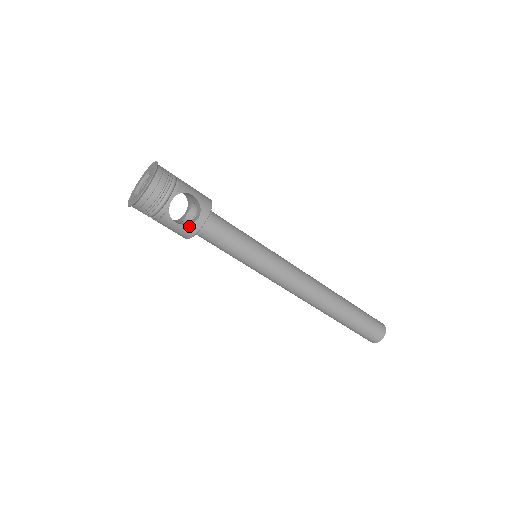
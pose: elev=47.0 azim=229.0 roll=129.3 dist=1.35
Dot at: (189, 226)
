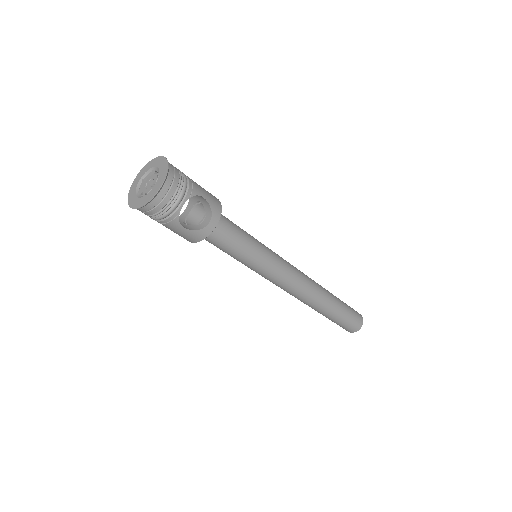
Dot at: (198, 232)
